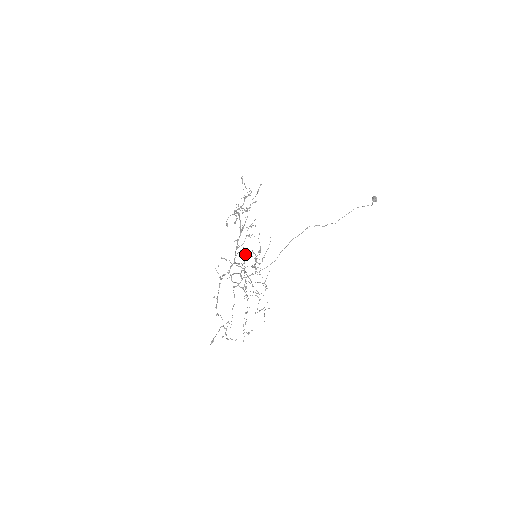
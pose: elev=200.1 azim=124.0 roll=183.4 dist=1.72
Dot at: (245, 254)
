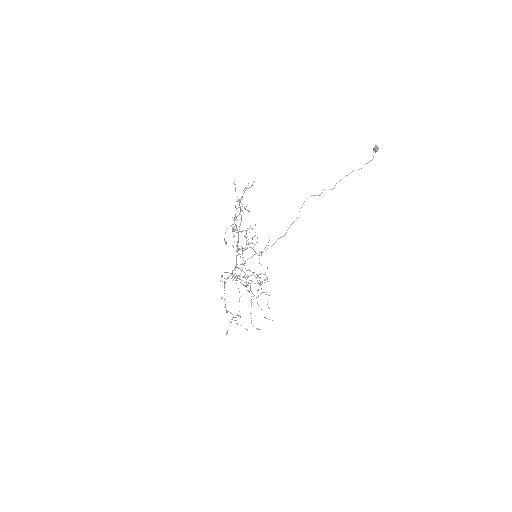
Dot at: (243, 248)
